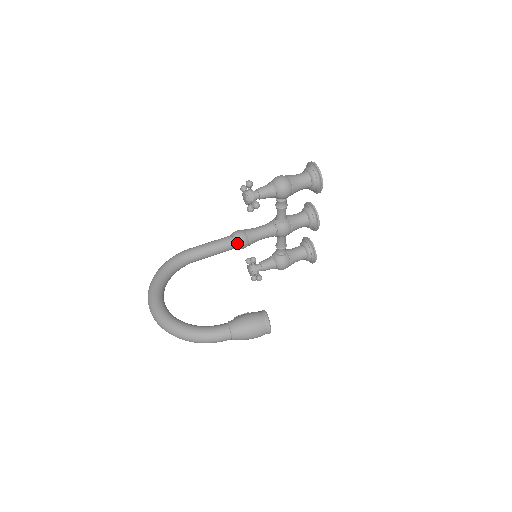
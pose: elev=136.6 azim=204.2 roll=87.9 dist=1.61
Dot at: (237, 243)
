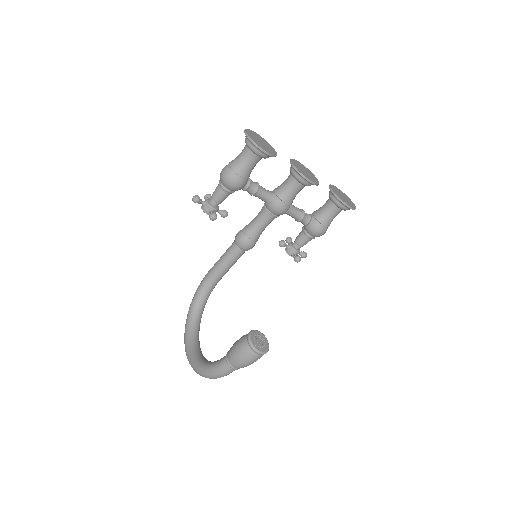
Dot at: (240, 247)
